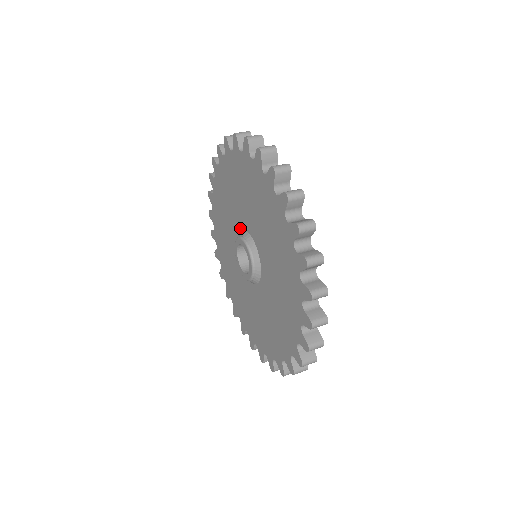
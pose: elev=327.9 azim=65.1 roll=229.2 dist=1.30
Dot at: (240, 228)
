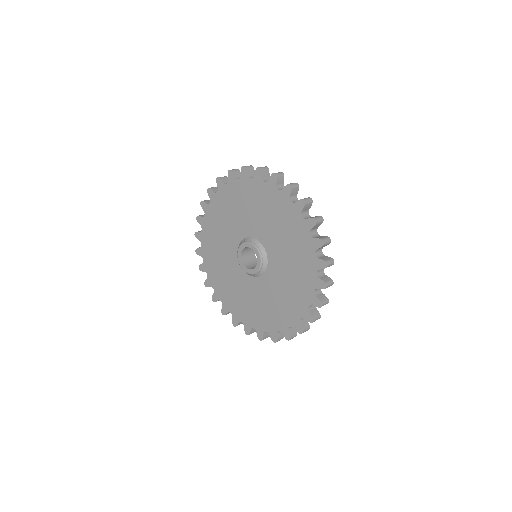
Dot at: (242, 236)
